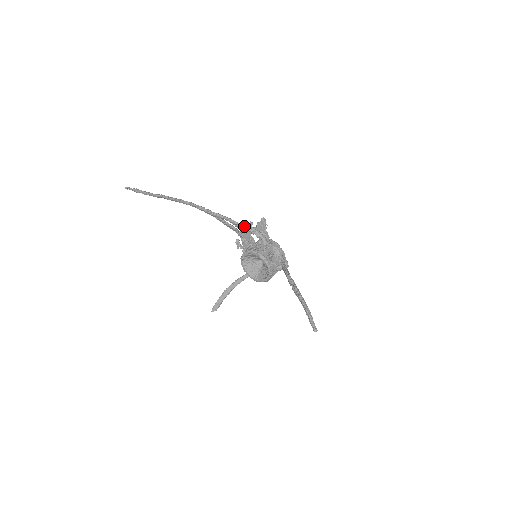
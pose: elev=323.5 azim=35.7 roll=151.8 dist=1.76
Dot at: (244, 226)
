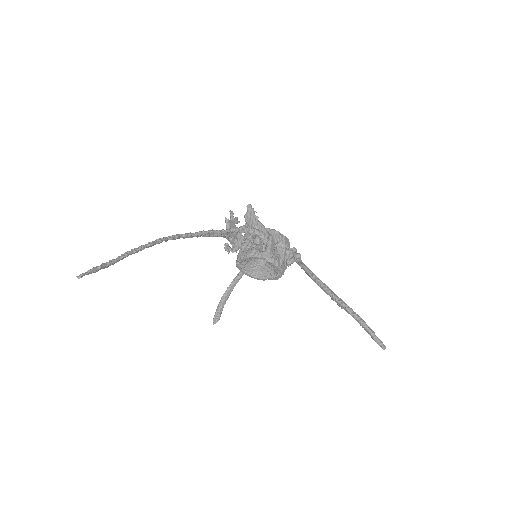
Dot at: (234, 231)
